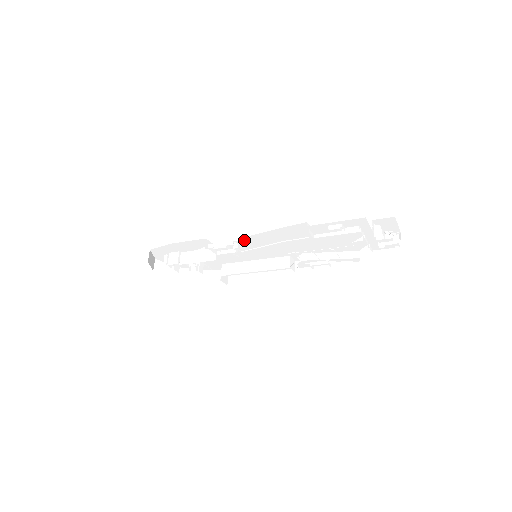
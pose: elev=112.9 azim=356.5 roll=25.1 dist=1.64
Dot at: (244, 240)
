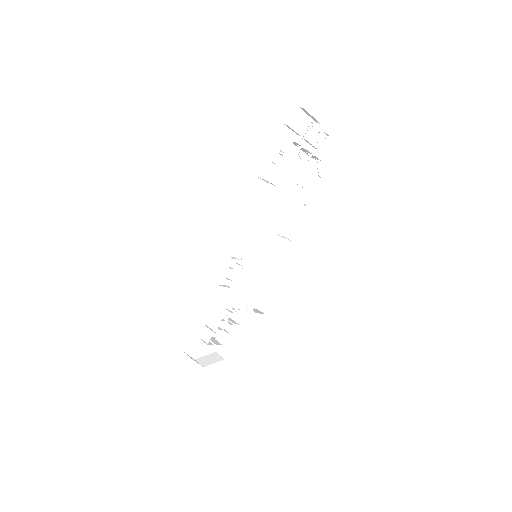
Dot at: (235, 251)
